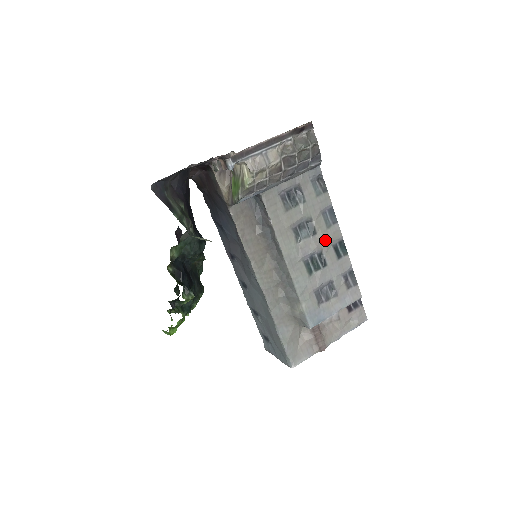
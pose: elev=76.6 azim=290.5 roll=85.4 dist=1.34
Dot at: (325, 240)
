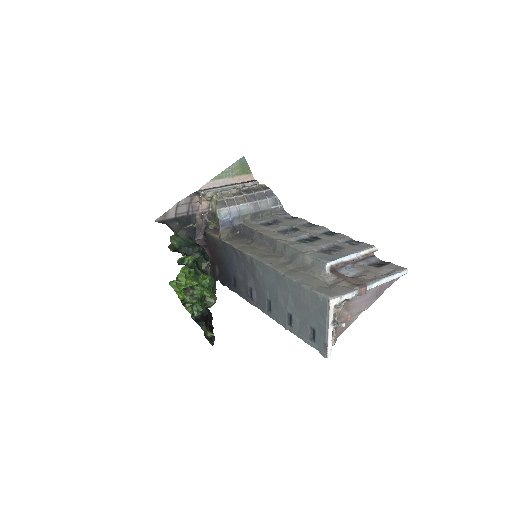
Dot at: (311, 231)
